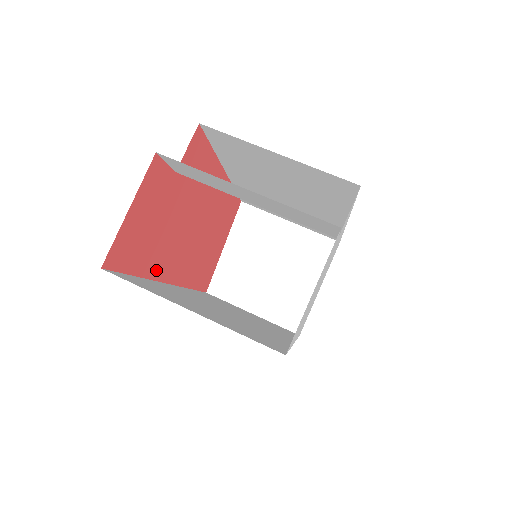
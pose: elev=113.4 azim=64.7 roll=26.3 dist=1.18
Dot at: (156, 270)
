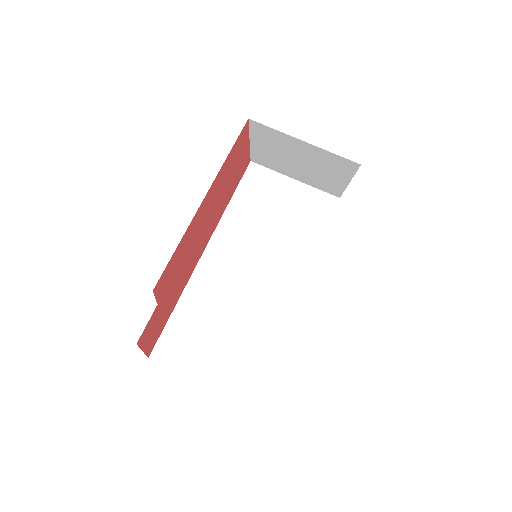
Dot at: (185, 283)
